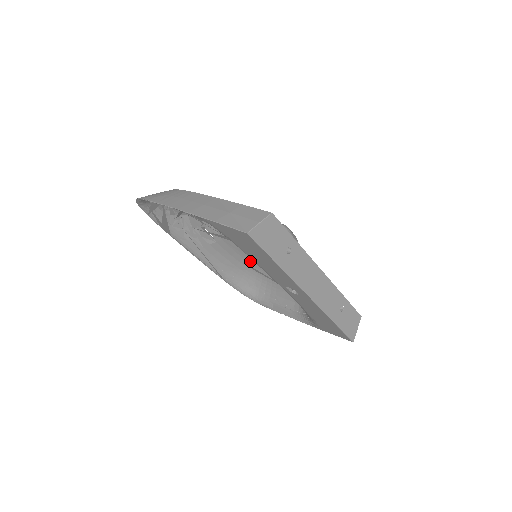
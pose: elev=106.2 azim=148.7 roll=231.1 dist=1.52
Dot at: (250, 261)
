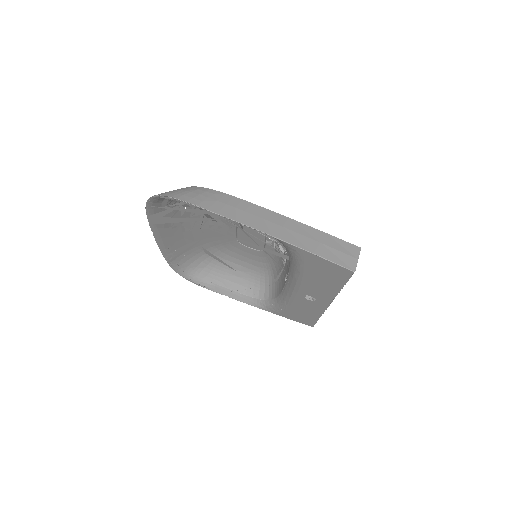
Dot at: (210, 247)
